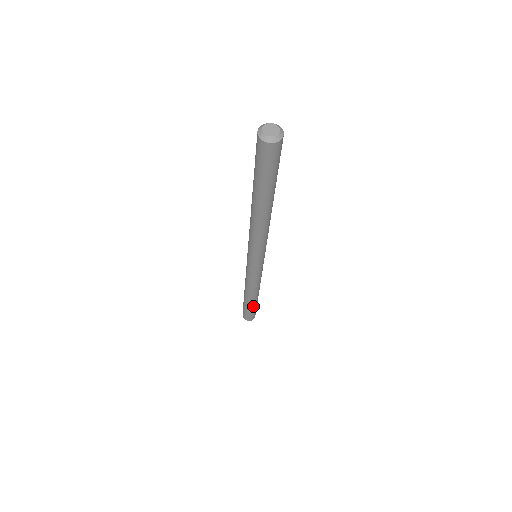
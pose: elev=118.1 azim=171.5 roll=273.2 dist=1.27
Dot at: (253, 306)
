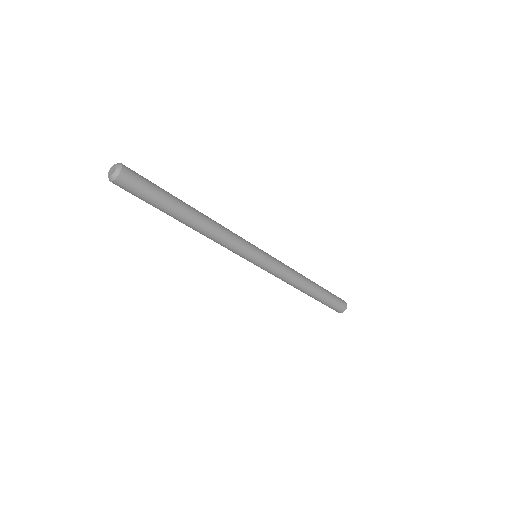
Dot at: (320, 299)
